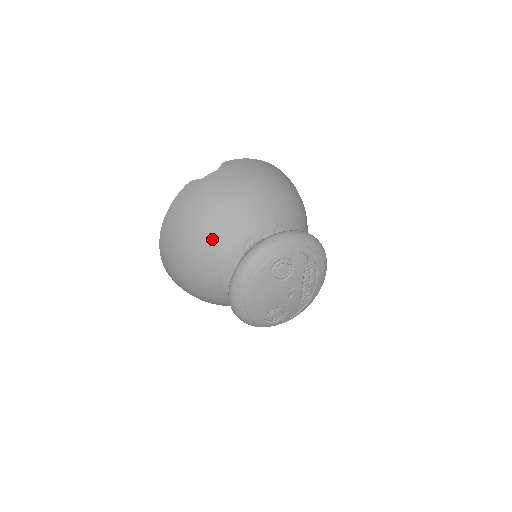
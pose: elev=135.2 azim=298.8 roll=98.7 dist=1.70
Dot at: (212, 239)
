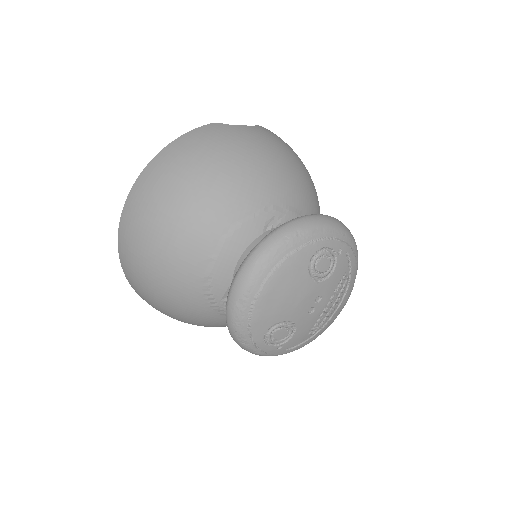
Dot at: (229, 196)
